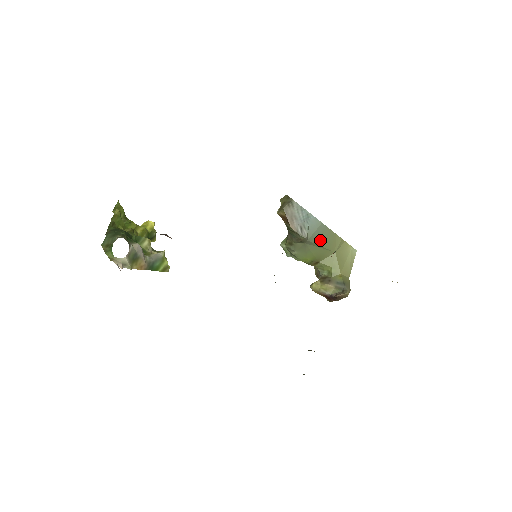
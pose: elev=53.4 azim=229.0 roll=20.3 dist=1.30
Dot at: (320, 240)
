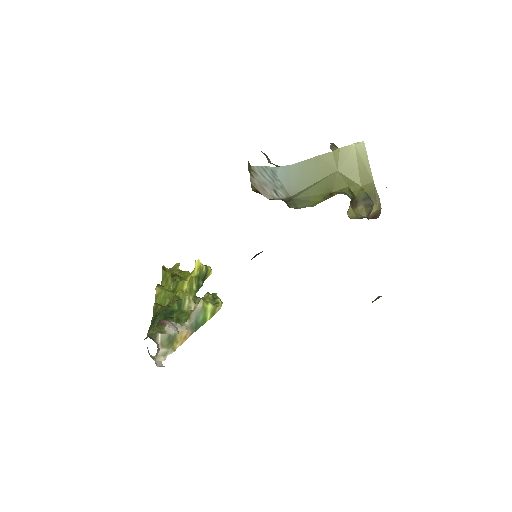
Dot at: (306, 181)
